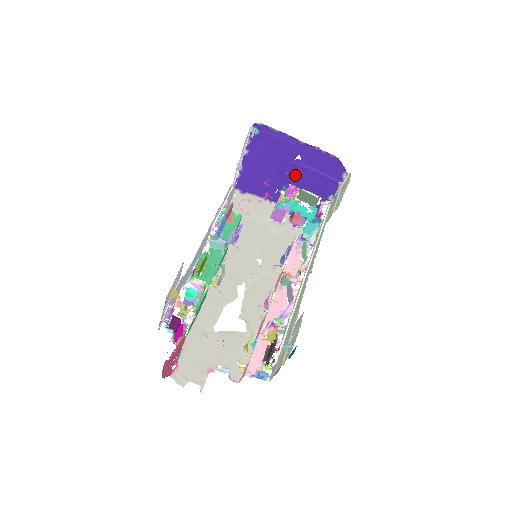
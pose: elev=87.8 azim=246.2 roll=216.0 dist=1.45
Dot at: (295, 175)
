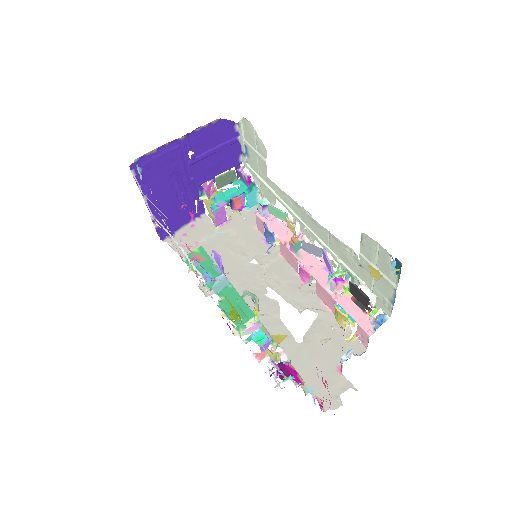
Dot at: (200, 172)
